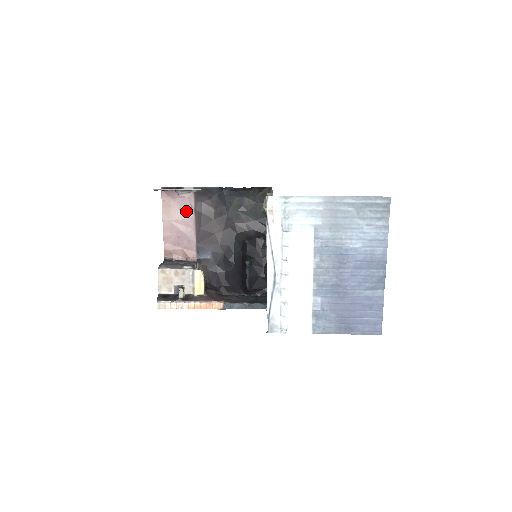
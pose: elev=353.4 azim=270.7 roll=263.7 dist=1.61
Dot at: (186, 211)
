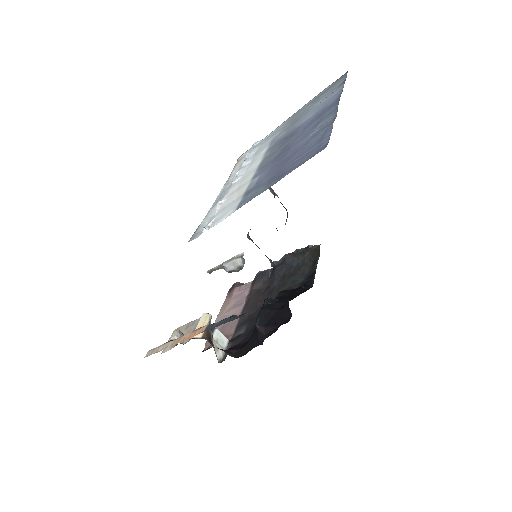
Dot at: (240, 302)
